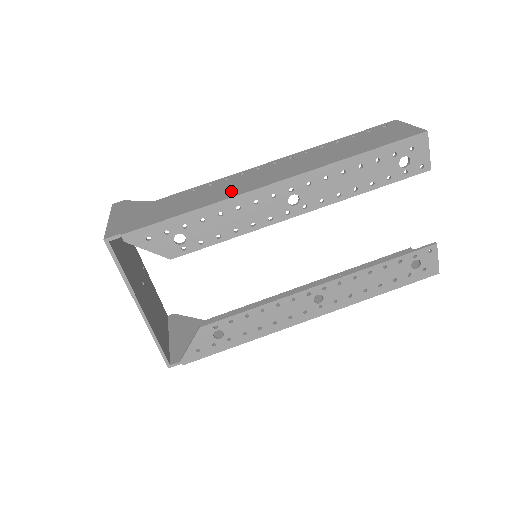
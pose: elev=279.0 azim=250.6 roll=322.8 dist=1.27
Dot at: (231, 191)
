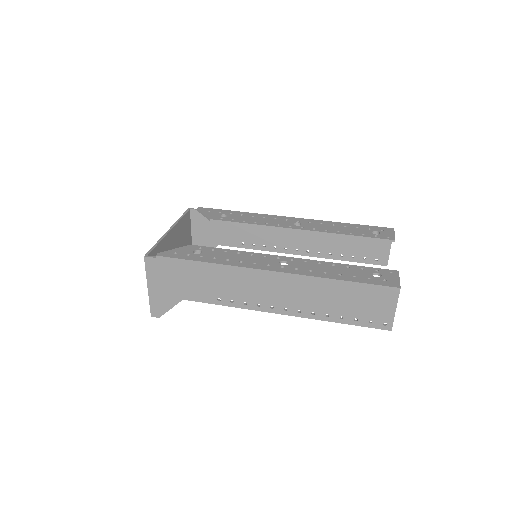
Dot at: occluded
